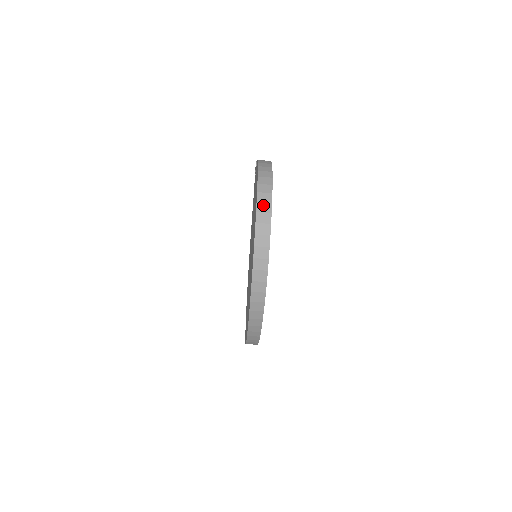
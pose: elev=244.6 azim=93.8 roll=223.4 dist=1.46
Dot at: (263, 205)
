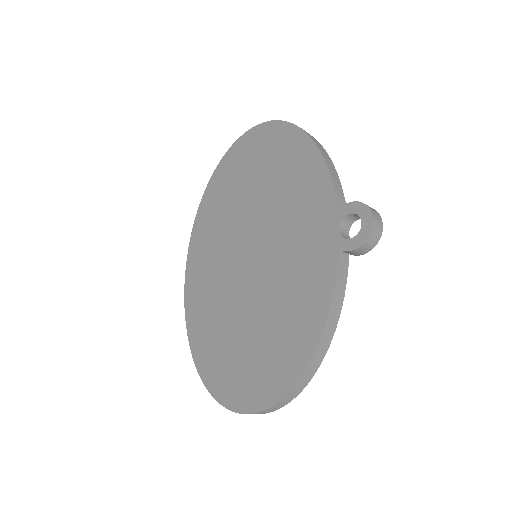
Dot at: occluded
